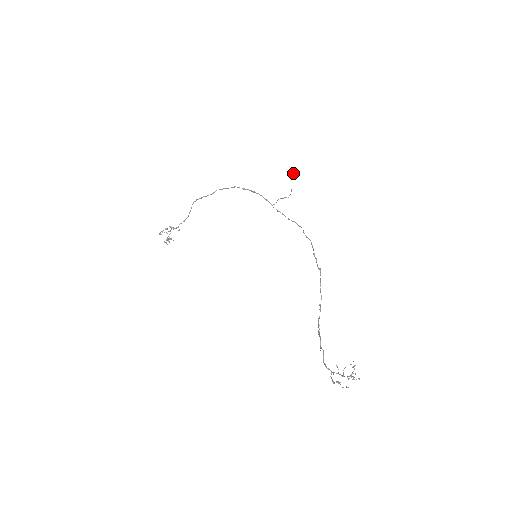
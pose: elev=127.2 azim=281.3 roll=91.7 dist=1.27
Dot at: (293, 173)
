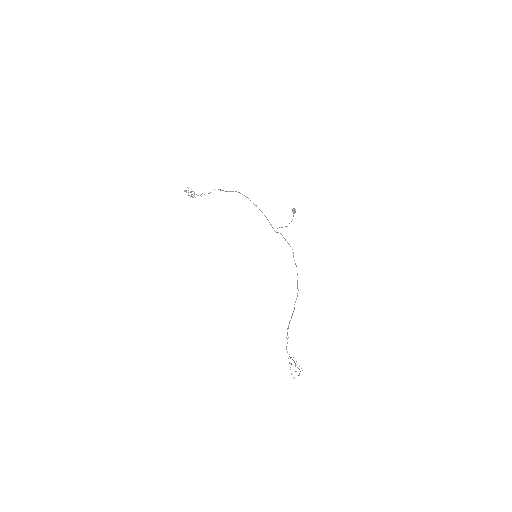
Dot at: (295, 211)
